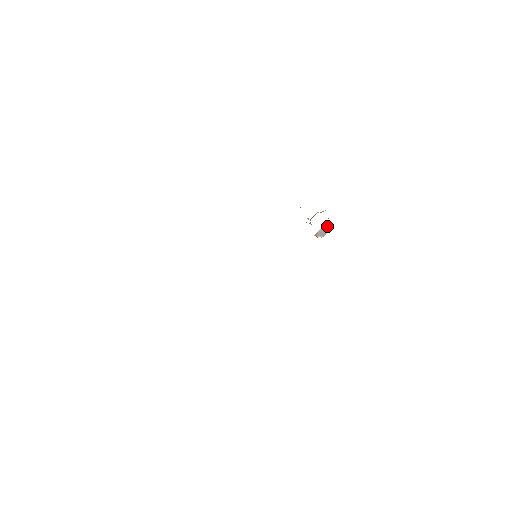
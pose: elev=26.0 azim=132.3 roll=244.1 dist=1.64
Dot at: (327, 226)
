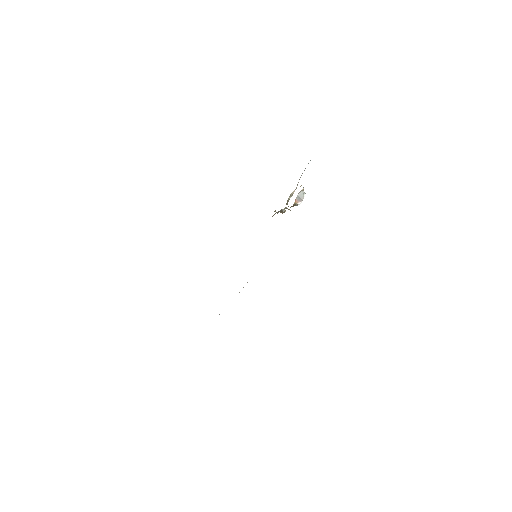
Dot at: (301, 191)
